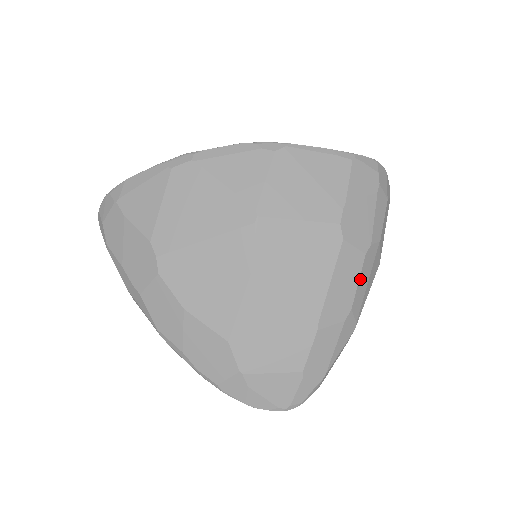
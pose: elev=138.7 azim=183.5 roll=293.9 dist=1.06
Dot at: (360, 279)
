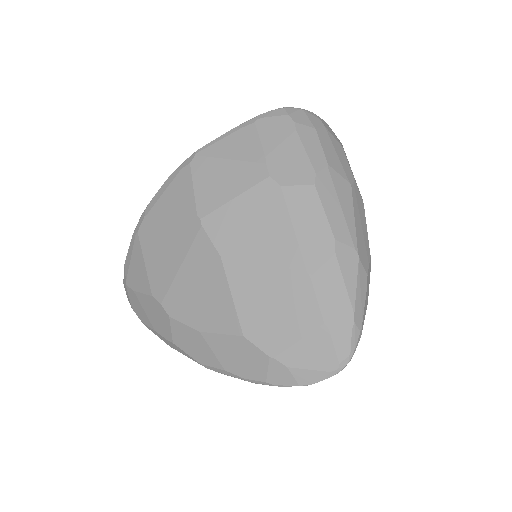
Dot at: (325, 208)
